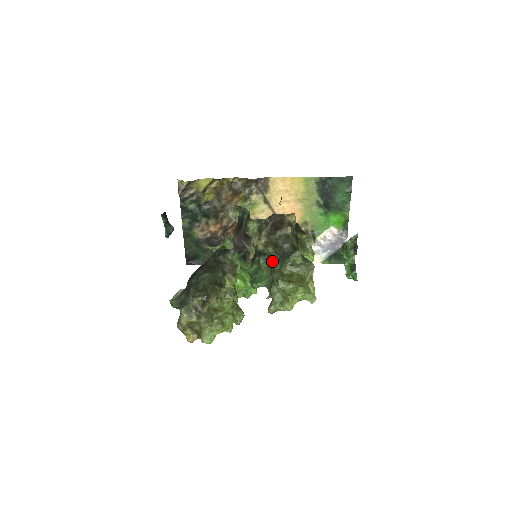
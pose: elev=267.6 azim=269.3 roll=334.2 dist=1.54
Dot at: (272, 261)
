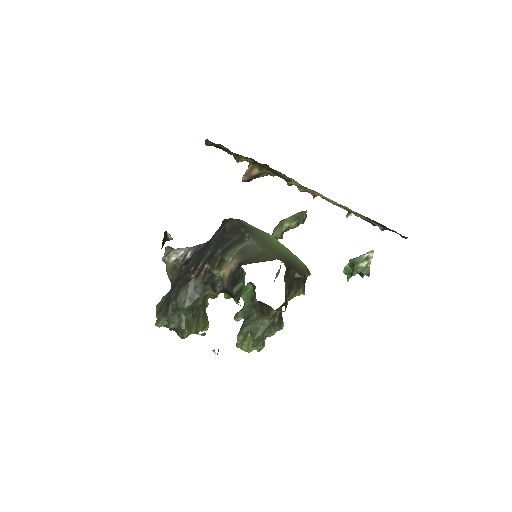
Dot at: (255, 297)
